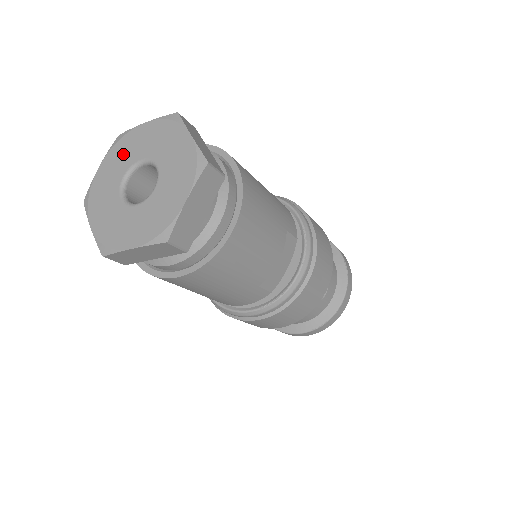
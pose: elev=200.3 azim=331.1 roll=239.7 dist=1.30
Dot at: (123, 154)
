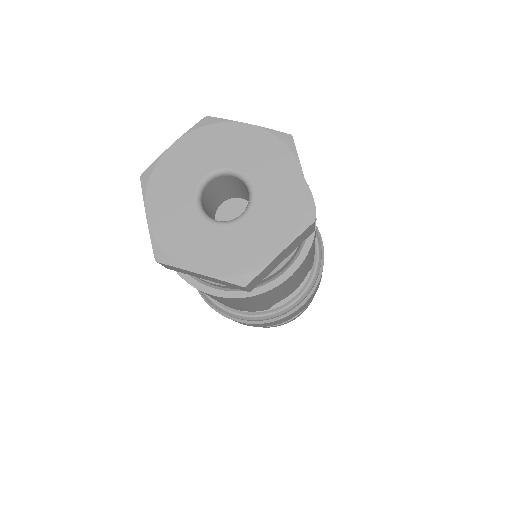
Dot at: (210, 147)
